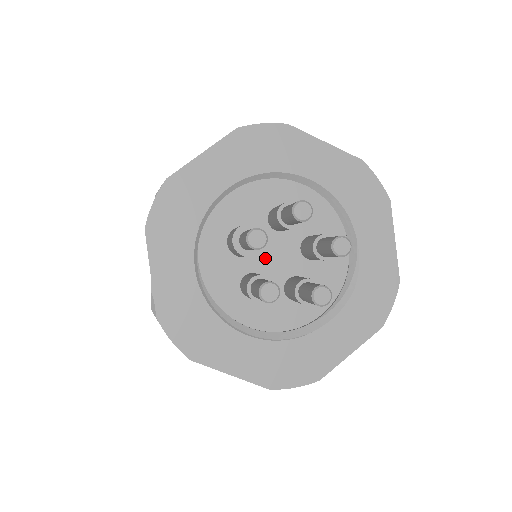
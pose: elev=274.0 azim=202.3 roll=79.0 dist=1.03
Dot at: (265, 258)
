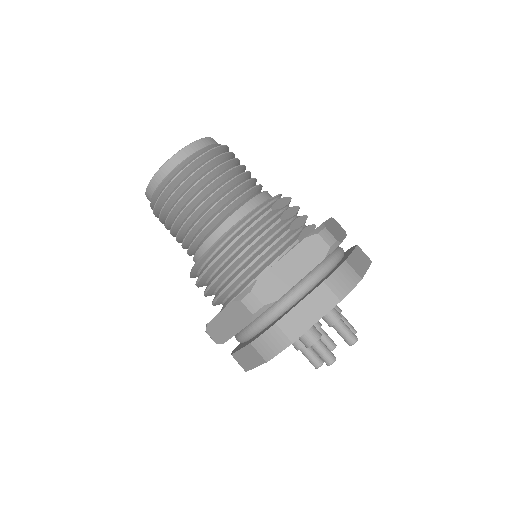
Dot at: occluded
